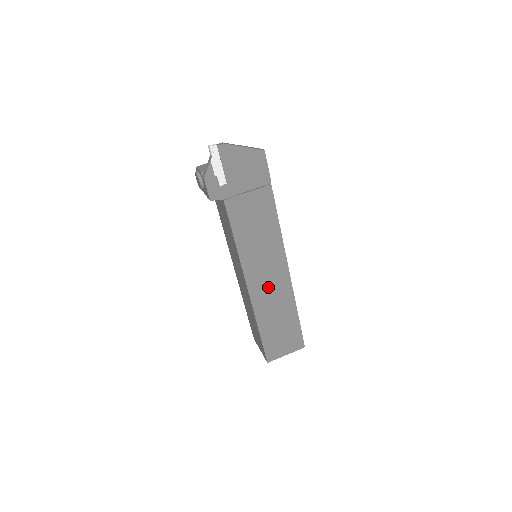
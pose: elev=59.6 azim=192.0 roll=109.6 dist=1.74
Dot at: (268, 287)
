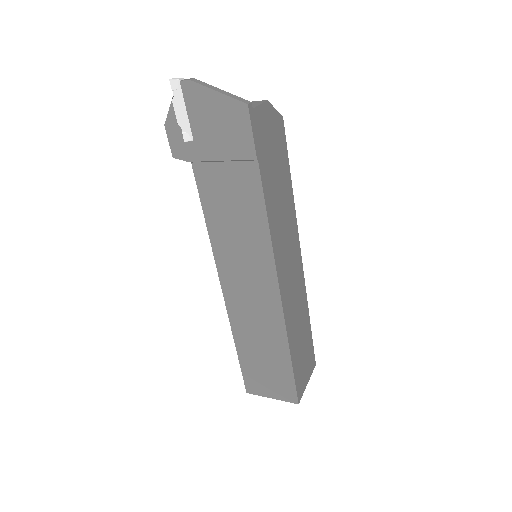
Dot at: (250, 303)
